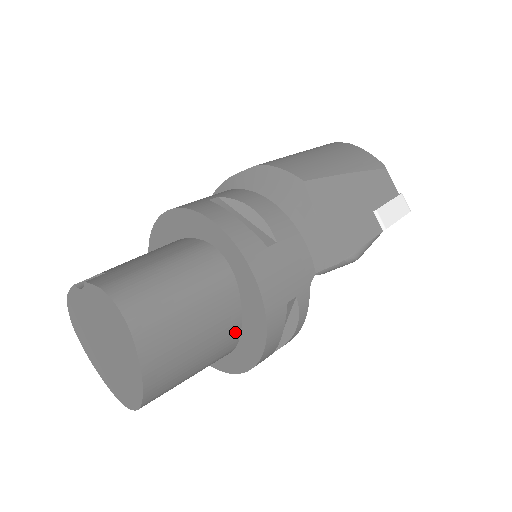
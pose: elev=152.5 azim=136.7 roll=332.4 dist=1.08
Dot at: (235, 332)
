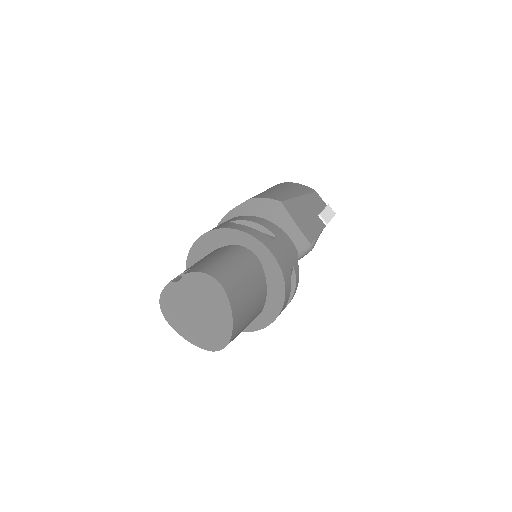
Dot at: (264, 295)
